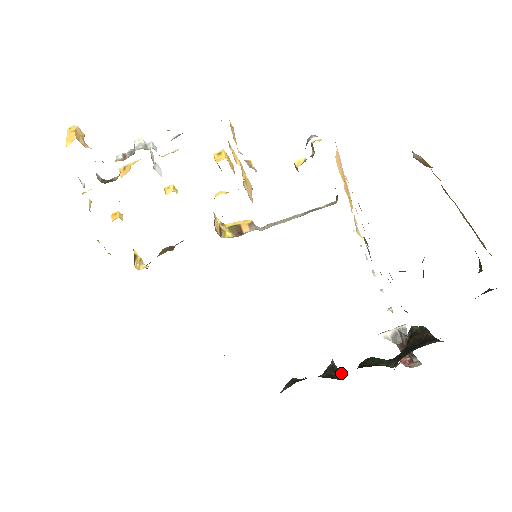
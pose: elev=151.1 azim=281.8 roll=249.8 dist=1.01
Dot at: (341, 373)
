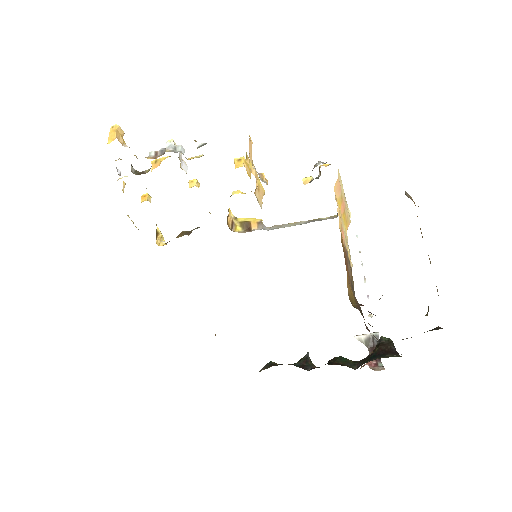
Dot at: (312, 365)
